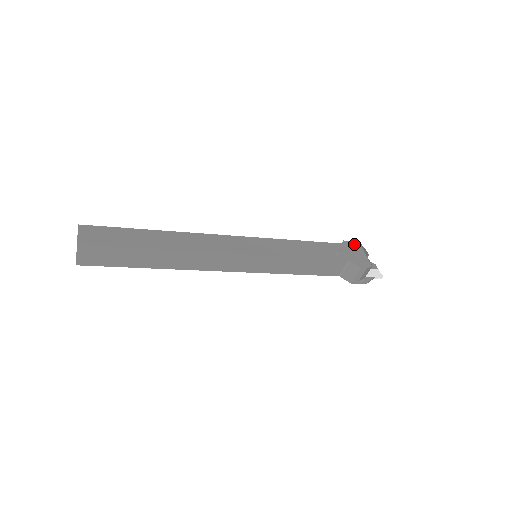
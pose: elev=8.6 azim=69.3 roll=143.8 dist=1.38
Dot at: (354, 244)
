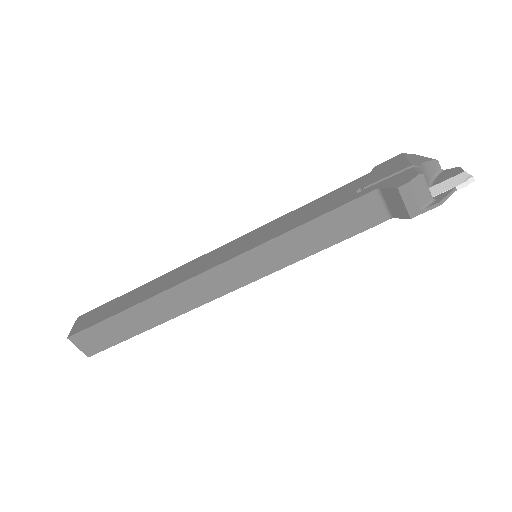
Dot at: (392, 161)
